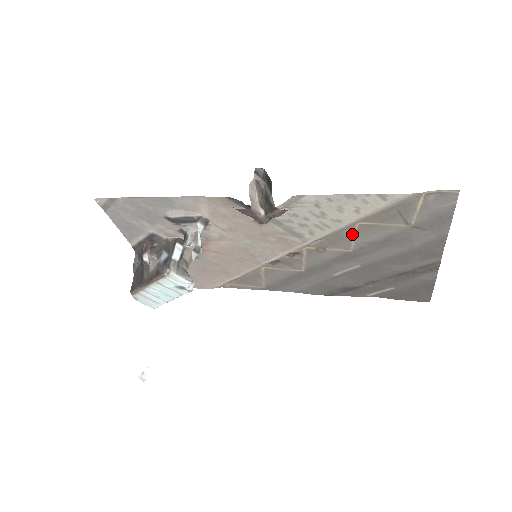
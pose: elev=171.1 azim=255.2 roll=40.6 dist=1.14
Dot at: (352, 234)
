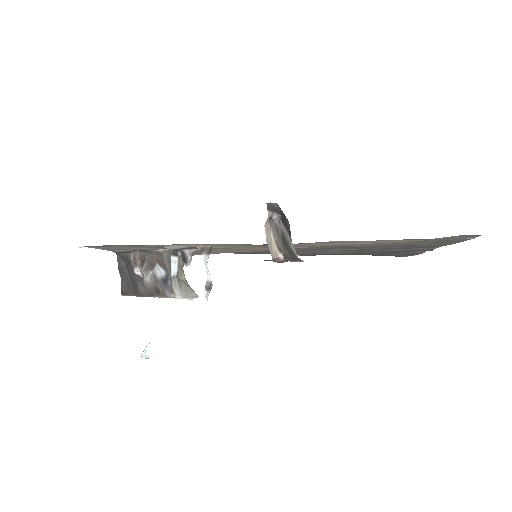
Dot at: occluded
